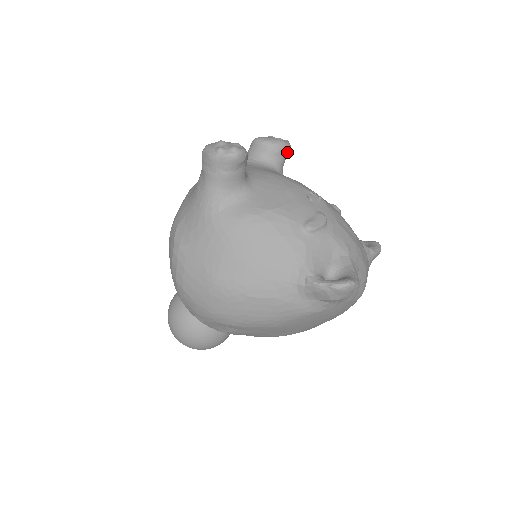
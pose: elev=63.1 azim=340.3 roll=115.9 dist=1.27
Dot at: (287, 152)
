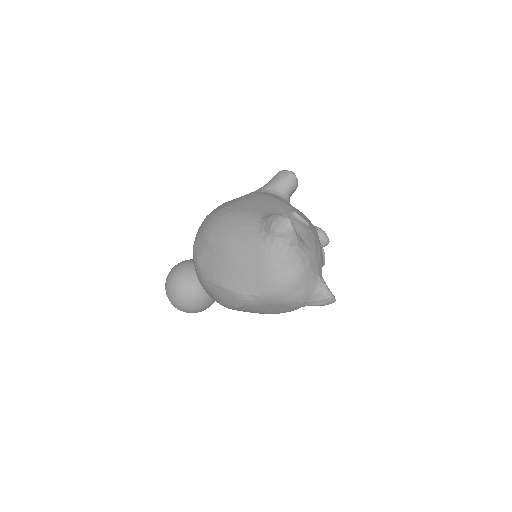
Dot at: (324, 240)
